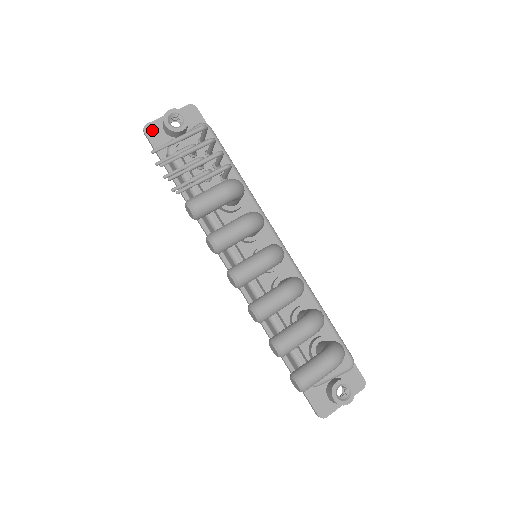
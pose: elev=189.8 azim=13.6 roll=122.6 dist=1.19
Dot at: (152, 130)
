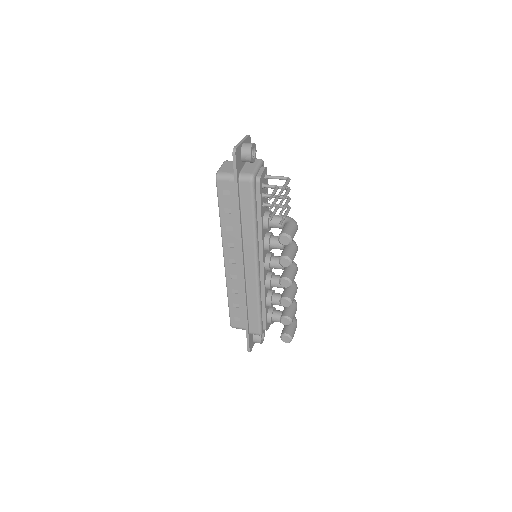
Dot at: (238, 153)
